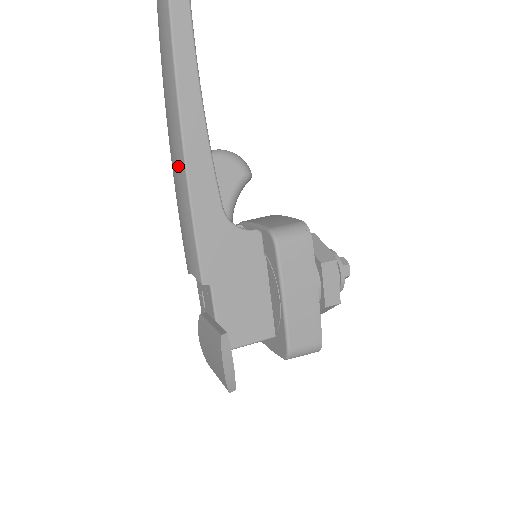
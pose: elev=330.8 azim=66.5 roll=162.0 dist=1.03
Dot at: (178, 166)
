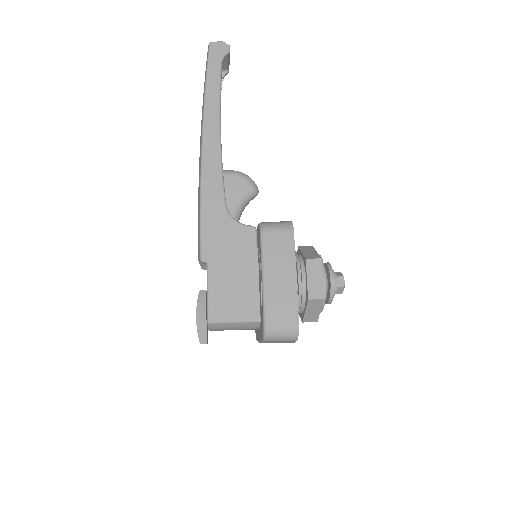
Dot at: (199, 176)
